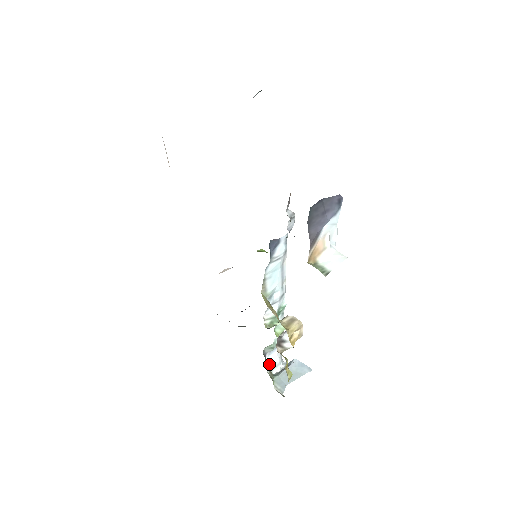
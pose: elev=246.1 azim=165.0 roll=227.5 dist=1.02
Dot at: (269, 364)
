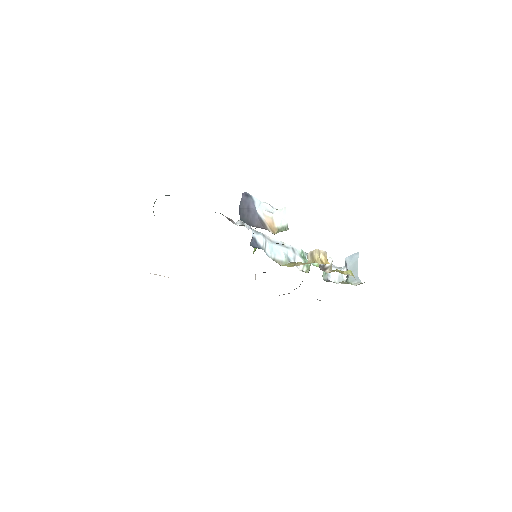
Dot at: (337, 280)
